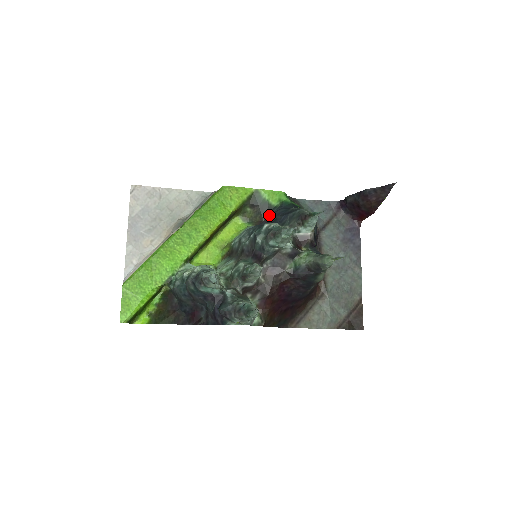
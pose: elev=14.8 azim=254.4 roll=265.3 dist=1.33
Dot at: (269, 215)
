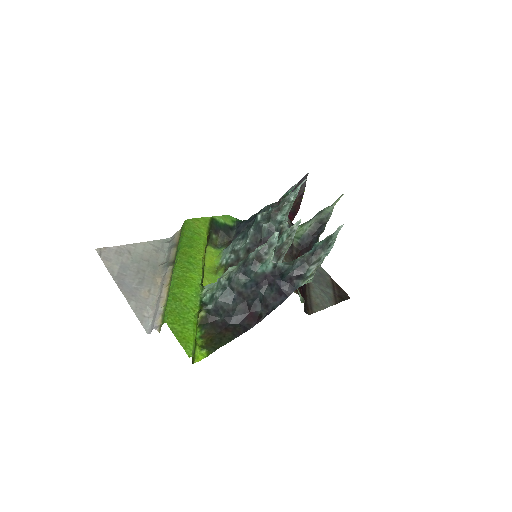
Dot at: (234, 233)
